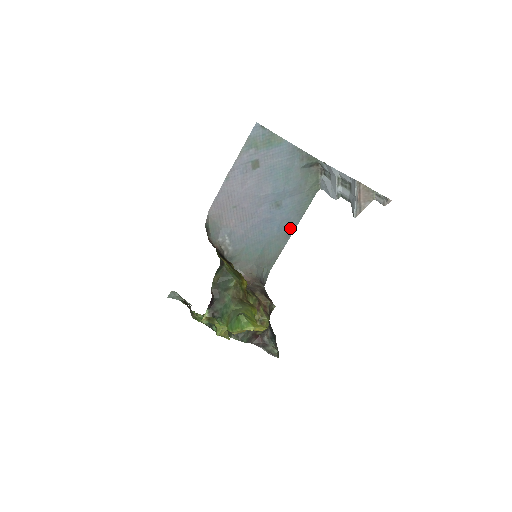
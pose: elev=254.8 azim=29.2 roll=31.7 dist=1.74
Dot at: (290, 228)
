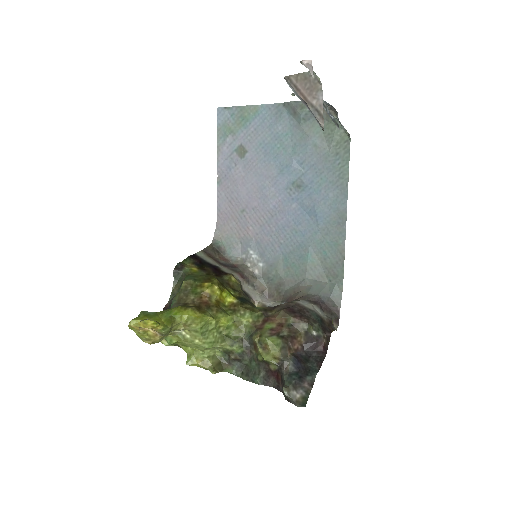
Dot at: (338, 211)
